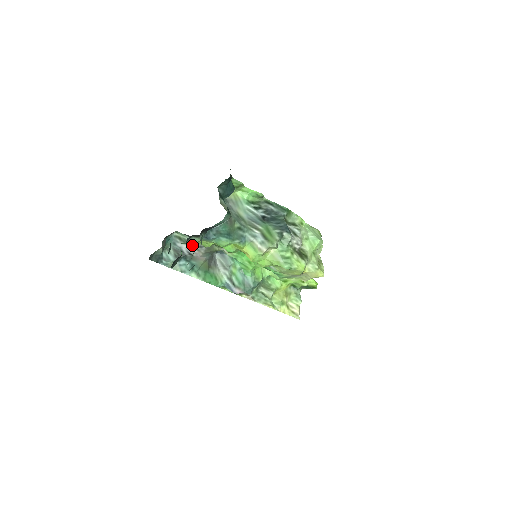
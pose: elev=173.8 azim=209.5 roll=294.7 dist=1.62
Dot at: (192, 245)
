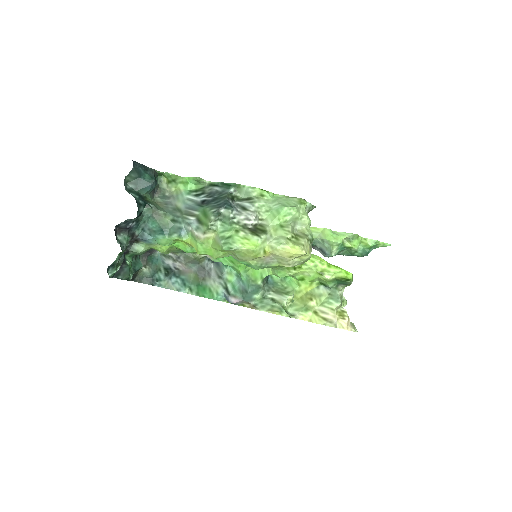
Dot at: (174, 259)
